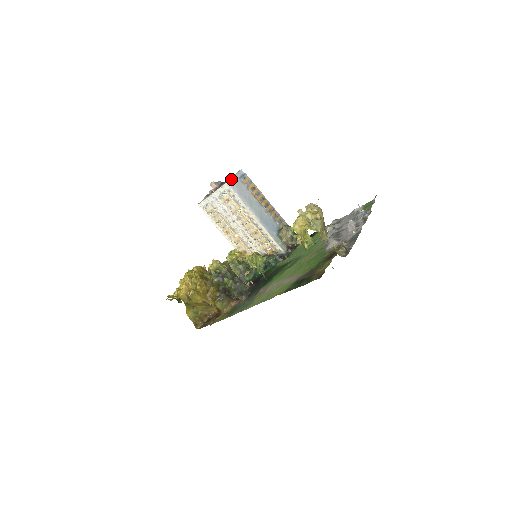
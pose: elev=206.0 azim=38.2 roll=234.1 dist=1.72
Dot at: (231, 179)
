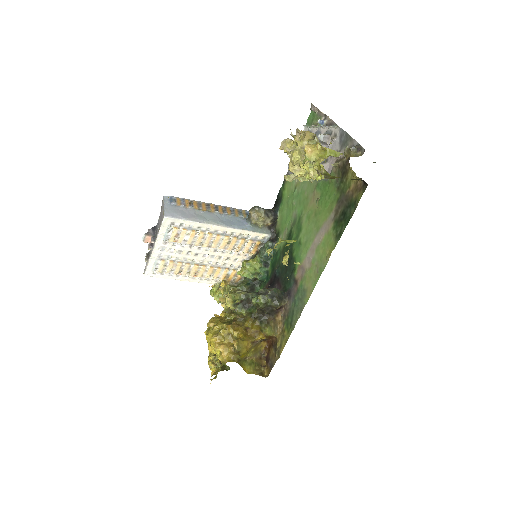
Dot at: (165, 210)
